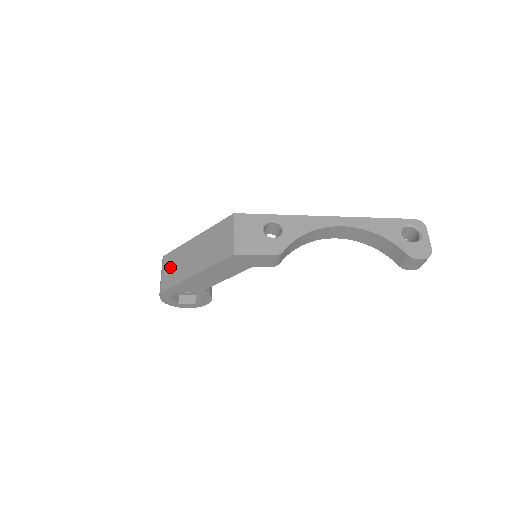
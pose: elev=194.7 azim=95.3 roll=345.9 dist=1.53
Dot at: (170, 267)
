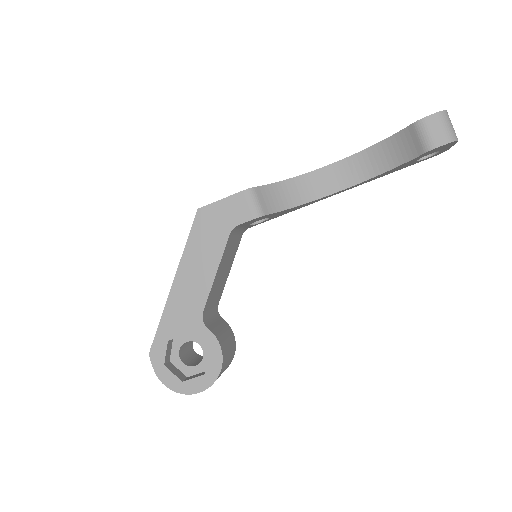
Dot at: occluded
